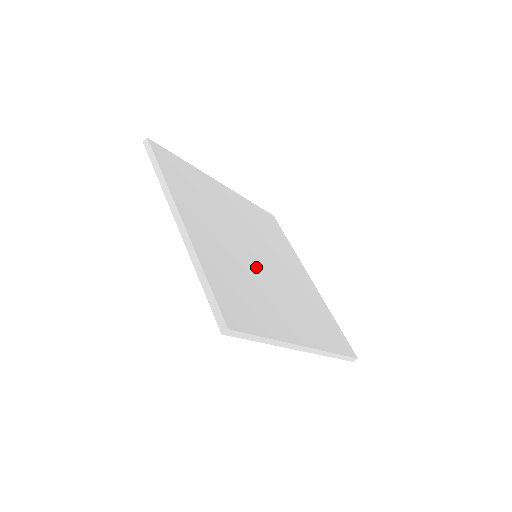
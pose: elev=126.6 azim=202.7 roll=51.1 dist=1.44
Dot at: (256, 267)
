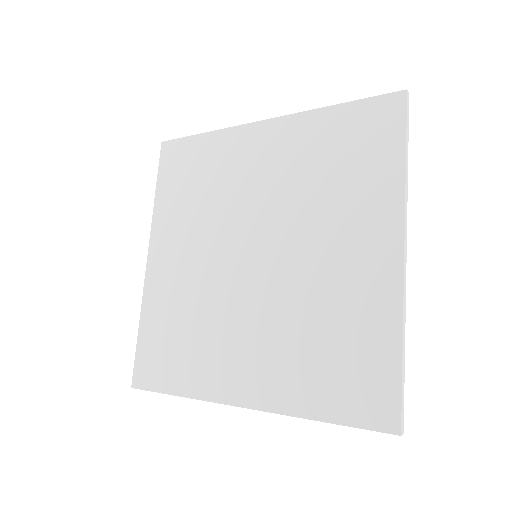
Dot at: occluded
